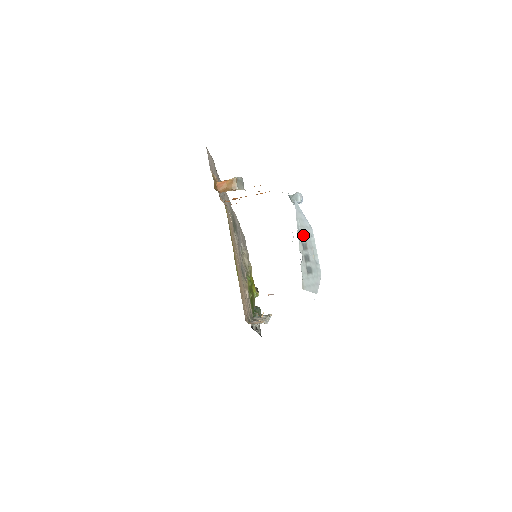
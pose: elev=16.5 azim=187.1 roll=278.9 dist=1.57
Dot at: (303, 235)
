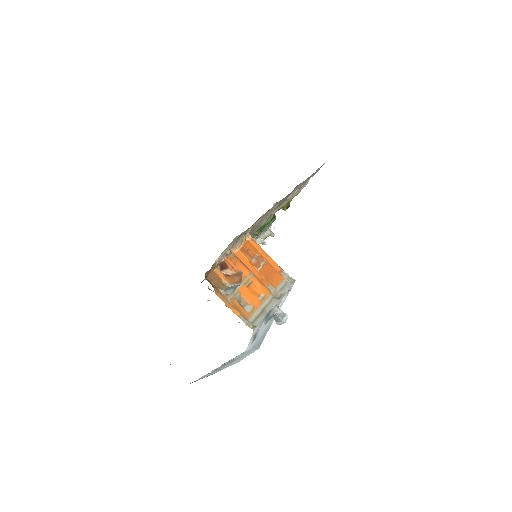
Dot at: (233, 360)
